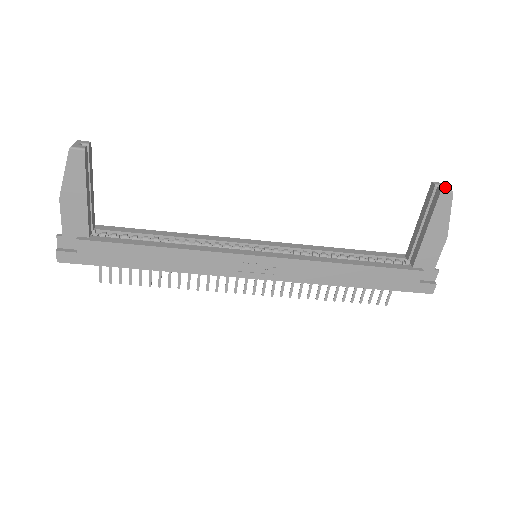
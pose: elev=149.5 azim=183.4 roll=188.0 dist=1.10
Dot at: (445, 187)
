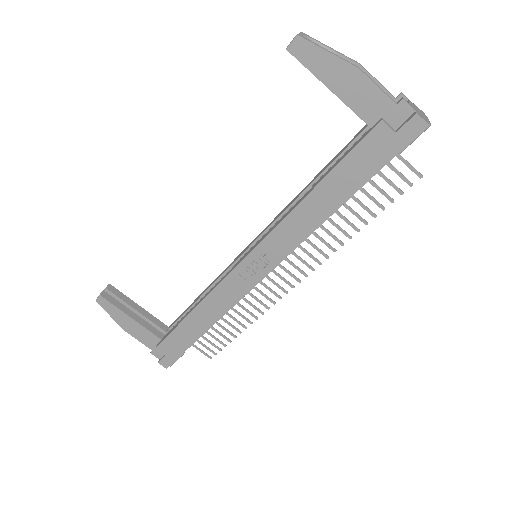
Dot at: (293, 39)
